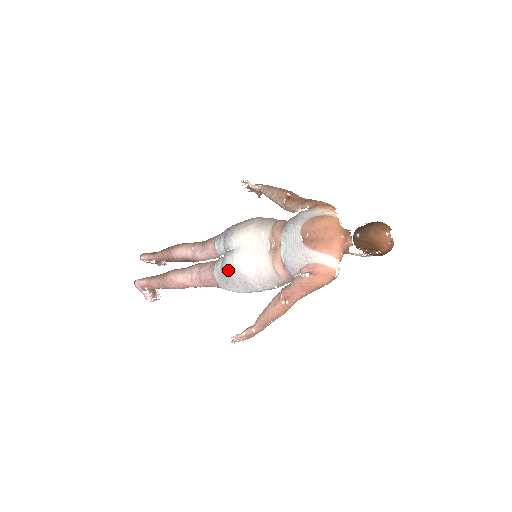
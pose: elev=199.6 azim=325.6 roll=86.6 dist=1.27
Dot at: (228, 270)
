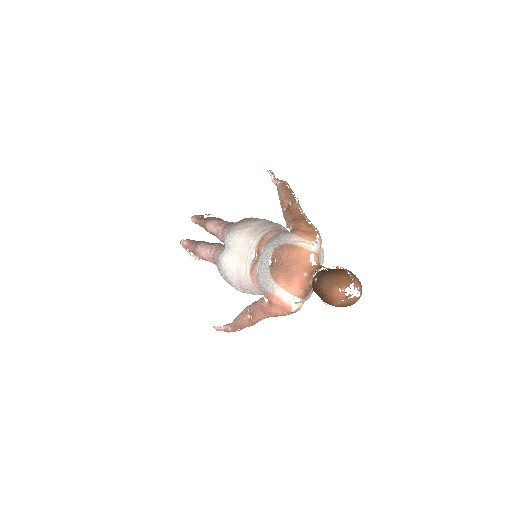
Dot at: (218, 267)
